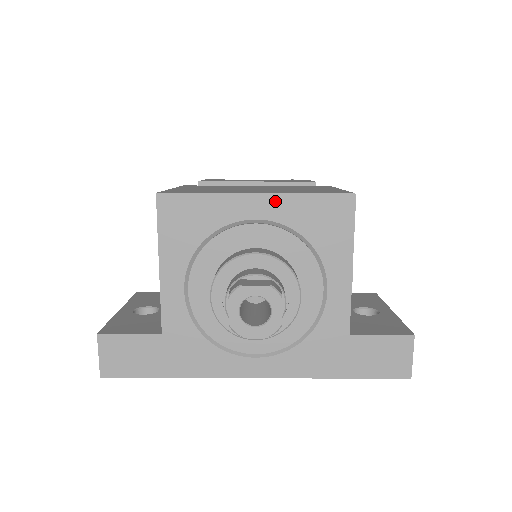
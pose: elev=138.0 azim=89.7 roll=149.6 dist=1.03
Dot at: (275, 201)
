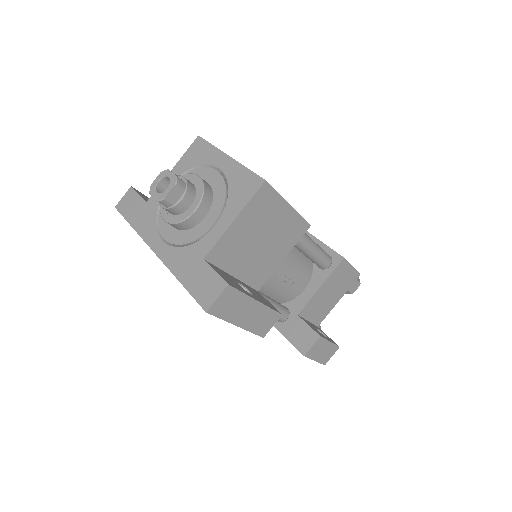
Dot at: (233, 164)
